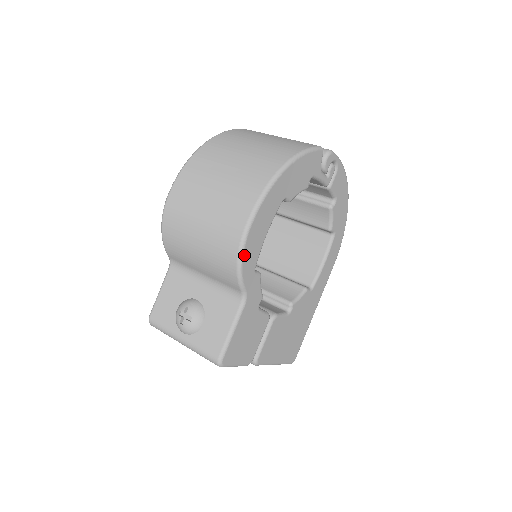
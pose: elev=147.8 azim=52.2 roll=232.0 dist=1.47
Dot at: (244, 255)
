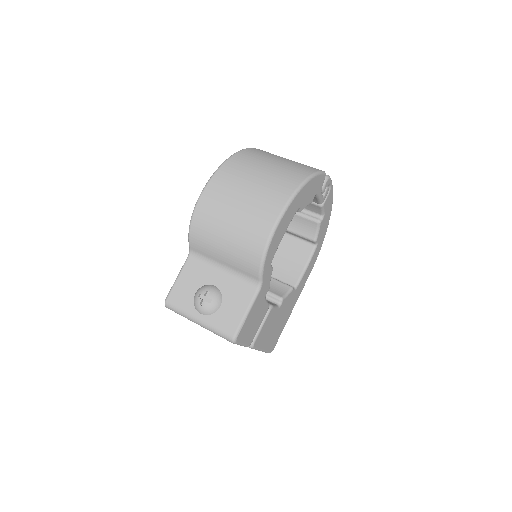
Dot at: (269, 249)
